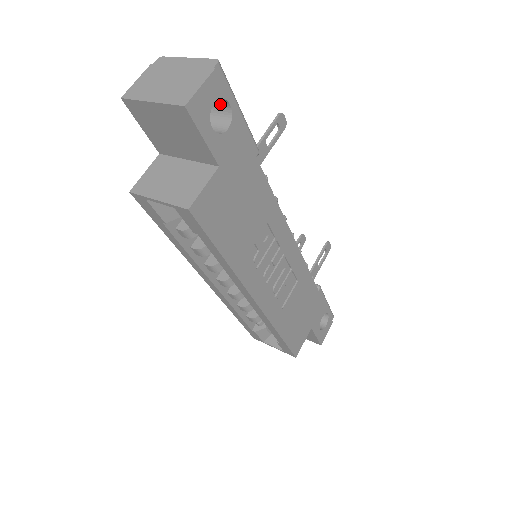
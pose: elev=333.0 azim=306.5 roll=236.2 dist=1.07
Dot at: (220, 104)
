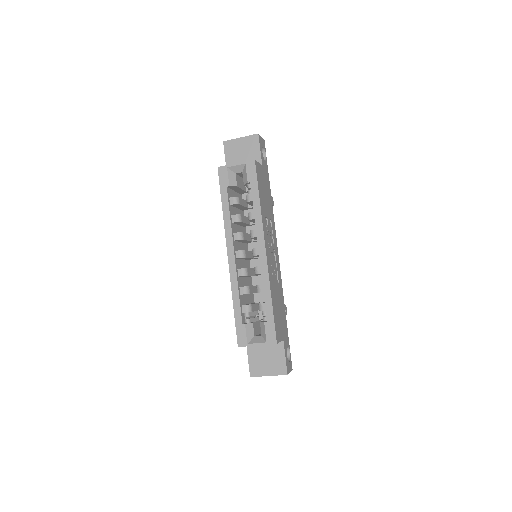
Dot at: occluded
